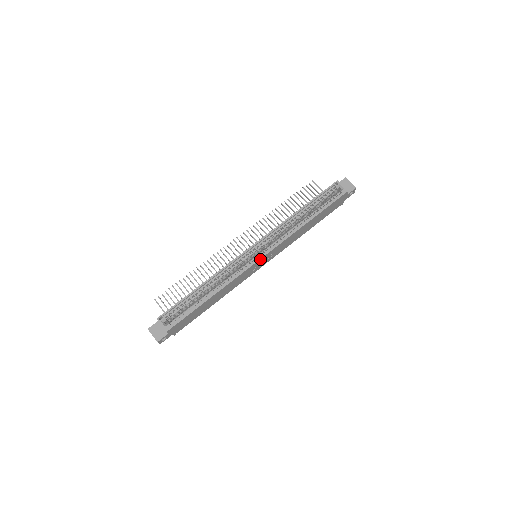
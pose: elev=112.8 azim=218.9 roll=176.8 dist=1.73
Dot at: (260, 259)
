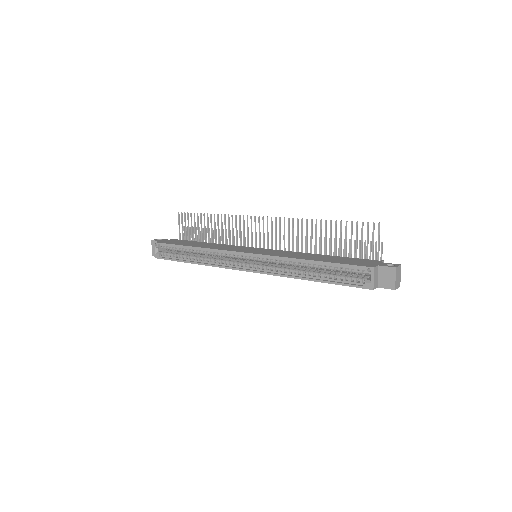
Dot at: (244, 270)
